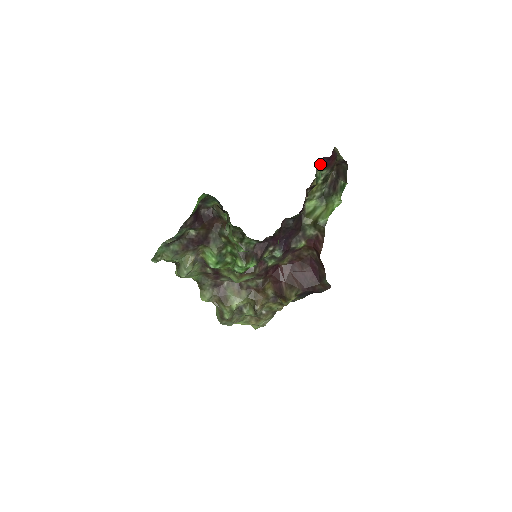
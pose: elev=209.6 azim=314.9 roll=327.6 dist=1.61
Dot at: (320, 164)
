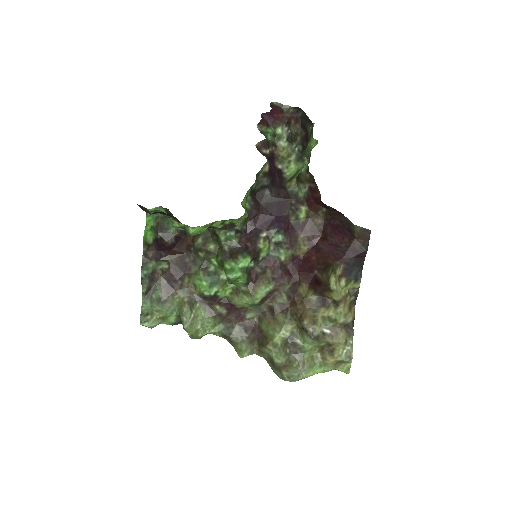
Dot at: (260, 121)
